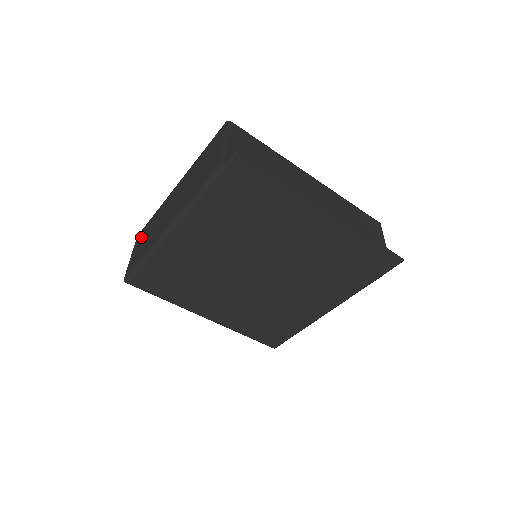
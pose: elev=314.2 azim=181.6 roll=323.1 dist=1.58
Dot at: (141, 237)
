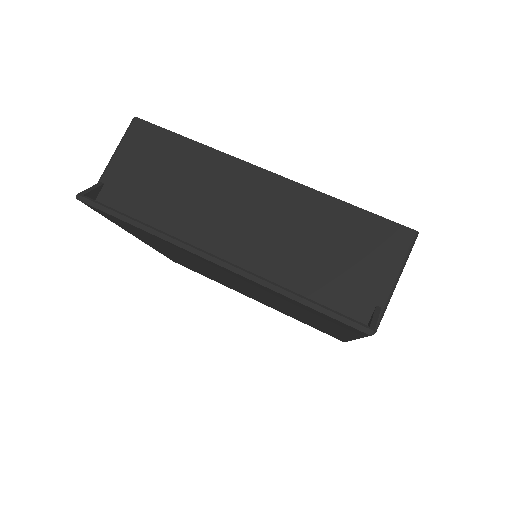
Dot at: occluded
